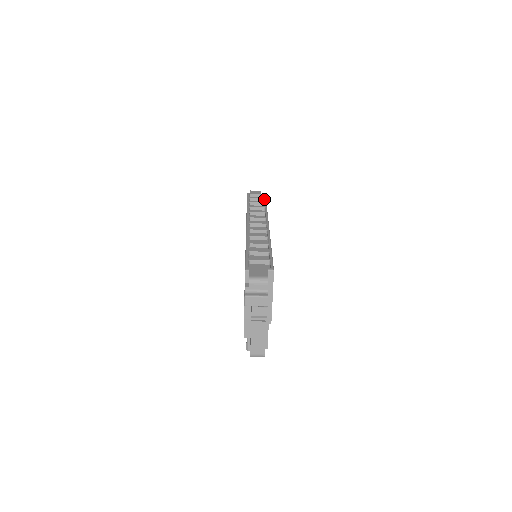
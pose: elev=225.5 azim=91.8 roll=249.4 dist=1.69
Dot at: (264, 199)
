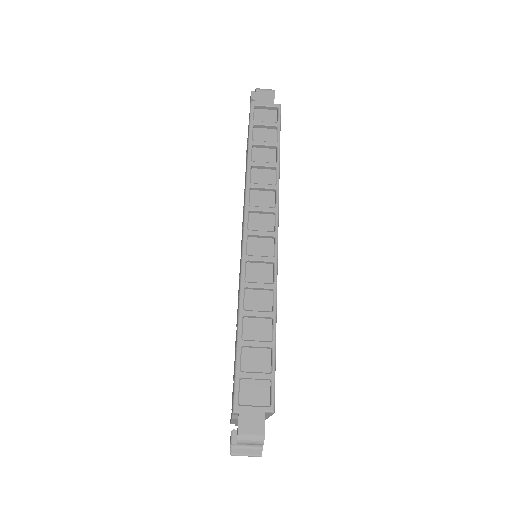
Dot at: (277, 130)
